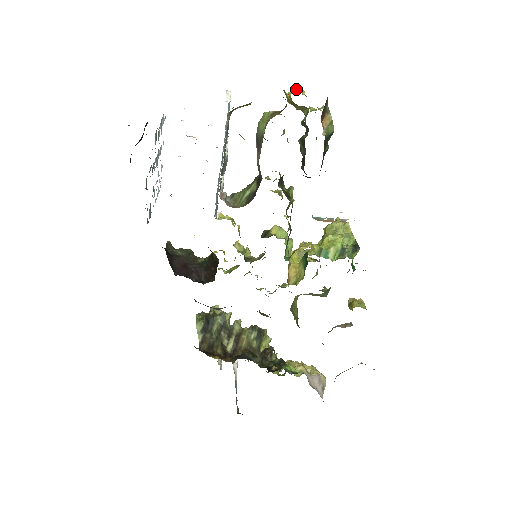
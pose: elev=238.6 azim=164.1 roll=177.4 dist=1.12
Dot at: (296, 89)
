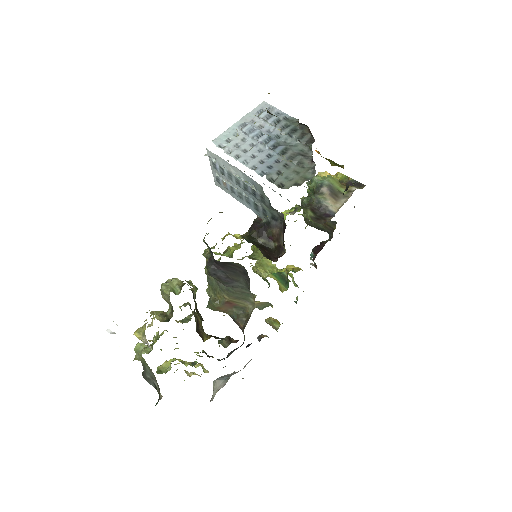
Dot at: occluded
